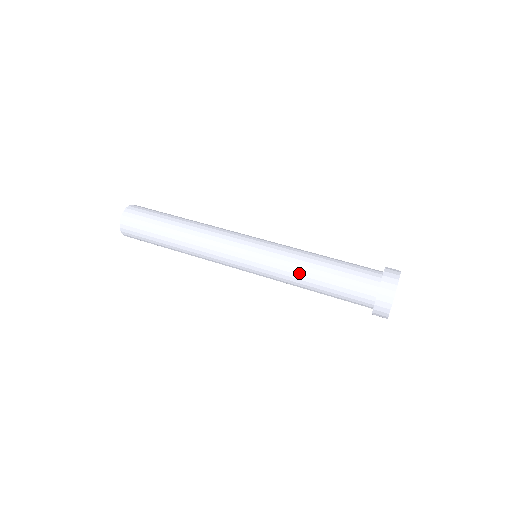
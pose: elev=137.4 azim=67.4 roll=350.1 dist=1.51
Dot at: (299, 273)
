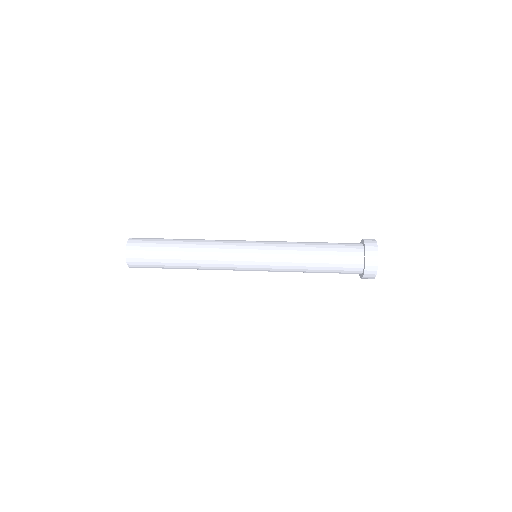
Dot at: (299, 253)
